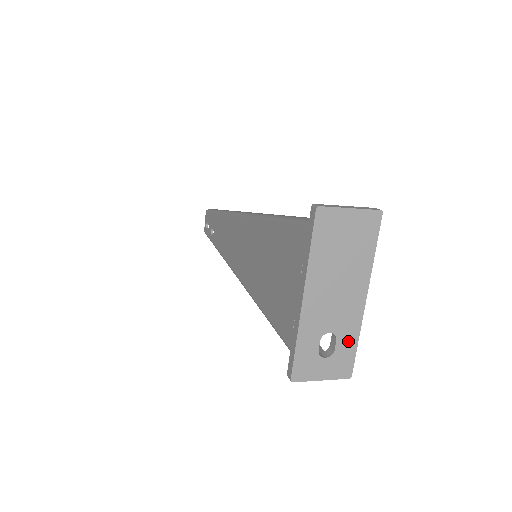
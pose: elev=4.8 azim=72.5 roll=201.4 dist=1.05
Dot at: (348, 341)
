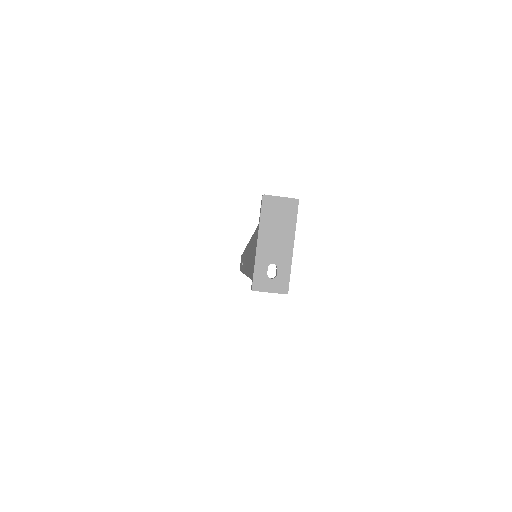
Dot at: (284, 271)
